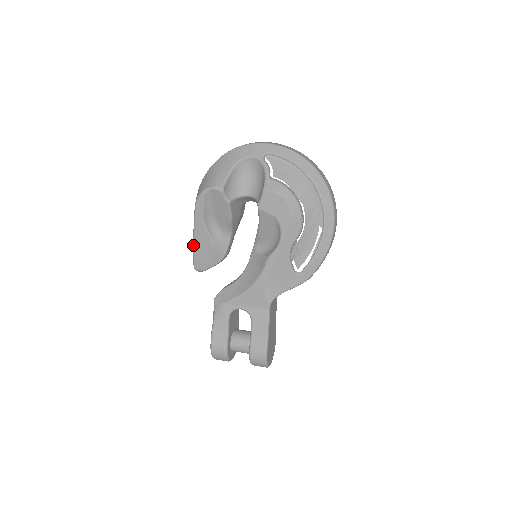
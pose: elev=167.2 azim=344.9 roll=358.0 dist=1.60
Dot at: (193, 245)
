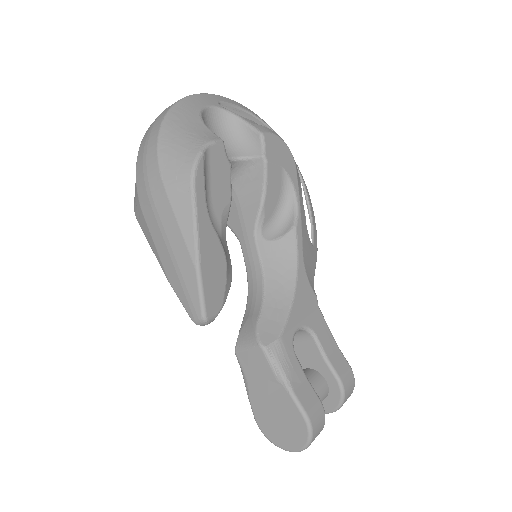
Dot at: (199, 268)
